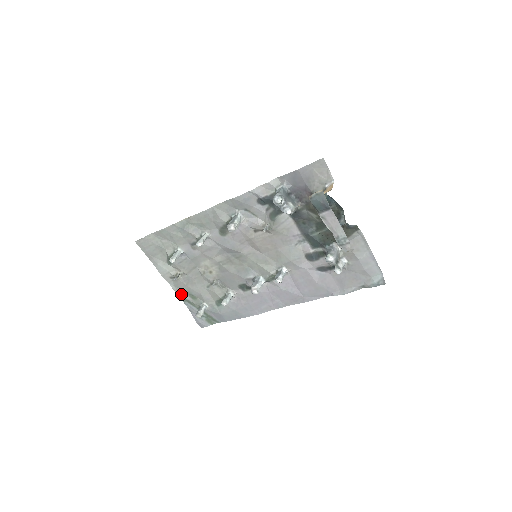
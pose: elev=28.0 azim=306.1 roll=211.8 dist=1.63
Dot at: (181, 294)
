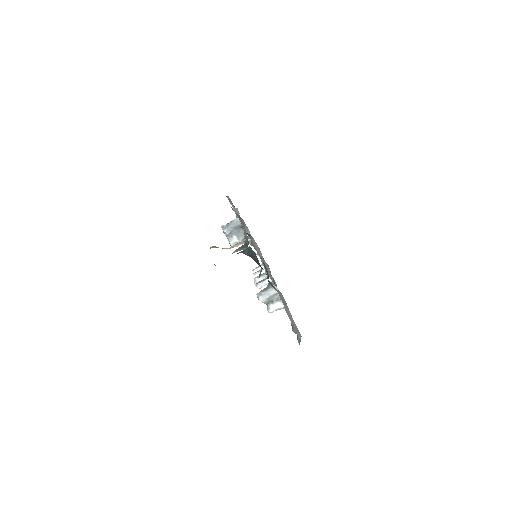
Dot at: occluded
